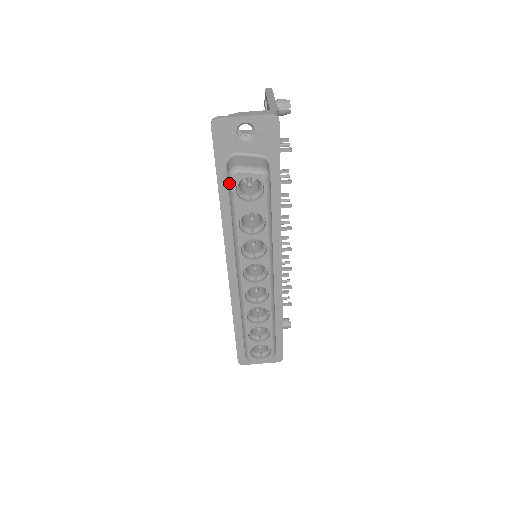
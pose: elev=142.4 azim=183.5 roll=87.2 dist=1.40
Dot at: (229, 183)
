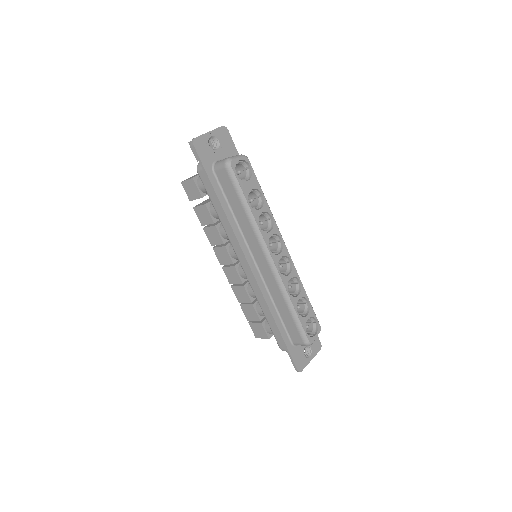
Dot at: (229, 172)
